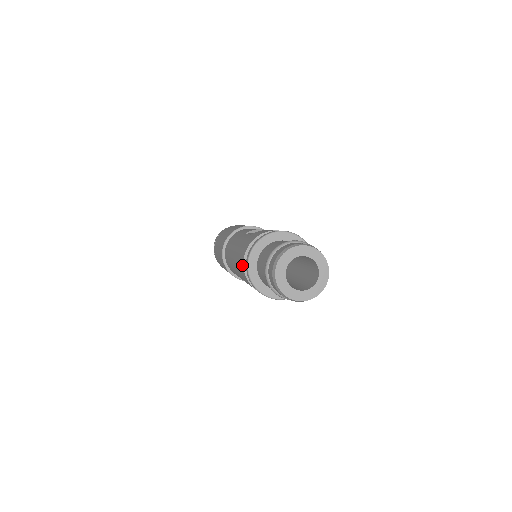
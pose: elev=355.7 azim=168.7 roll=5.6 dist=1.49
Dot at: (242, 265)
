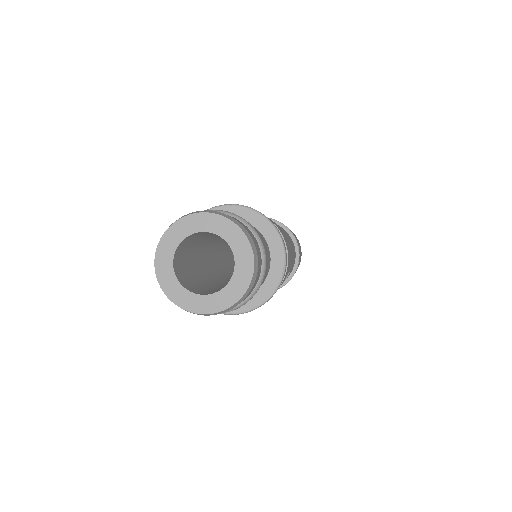
Dot at: occluded
